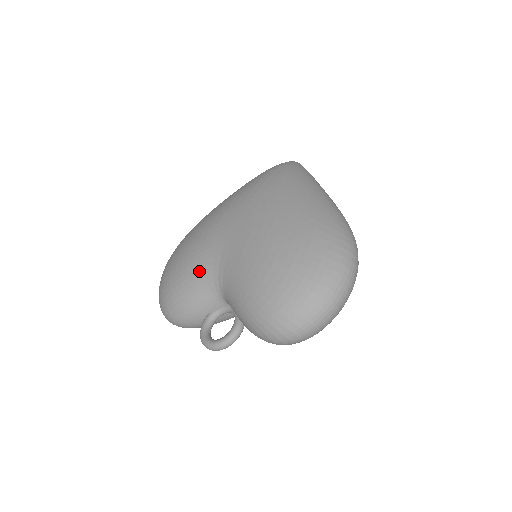
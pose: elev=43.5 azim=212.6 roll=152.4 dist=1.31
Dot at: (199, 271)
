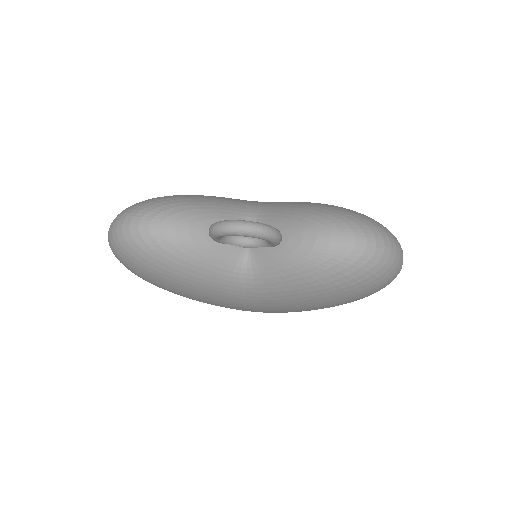
Dot at: (225, 198)
